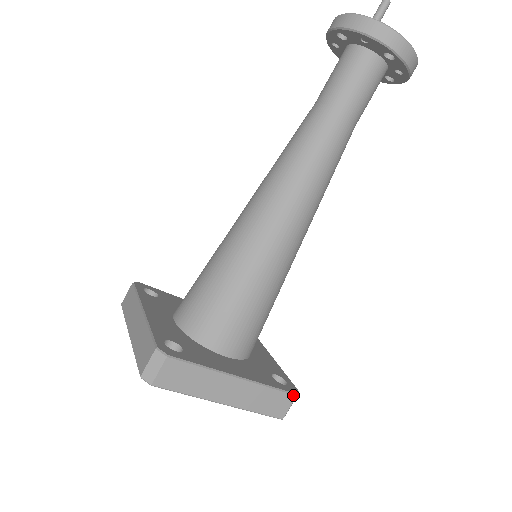
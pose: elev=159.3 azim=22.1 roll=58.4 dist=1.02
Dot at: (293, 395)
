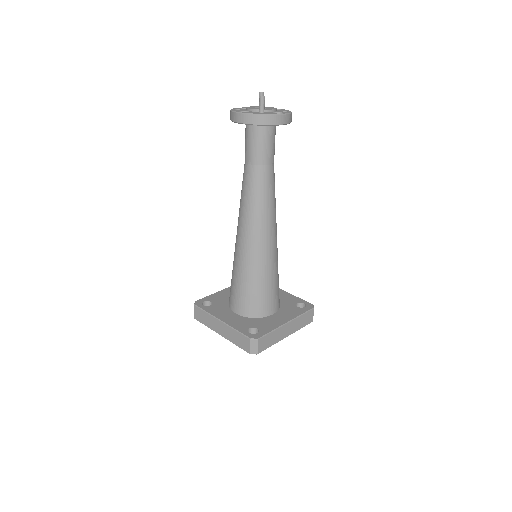
Dot at: (312, 309)
